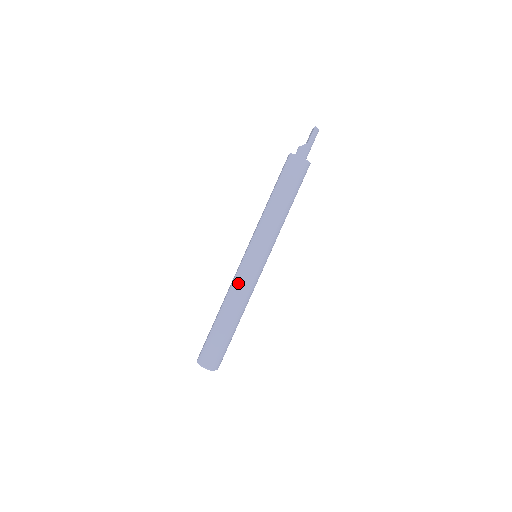
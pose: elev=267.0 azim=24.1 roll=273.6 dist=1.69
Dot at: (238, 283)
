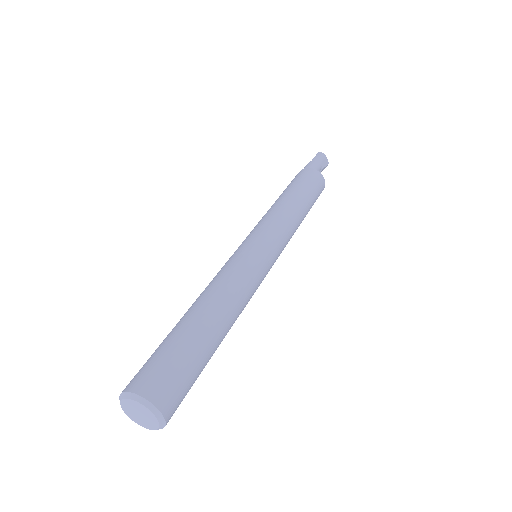
Dot at: (218, 272)
